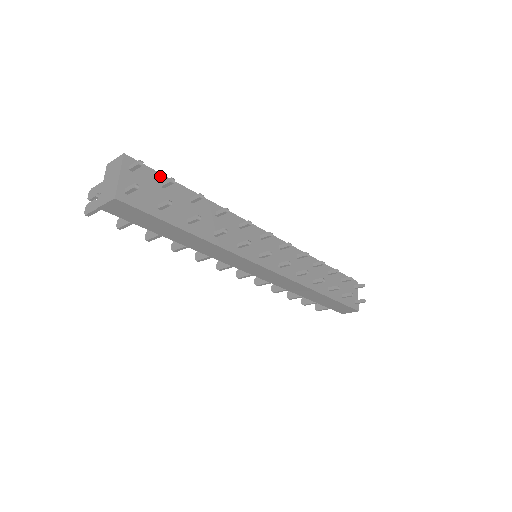
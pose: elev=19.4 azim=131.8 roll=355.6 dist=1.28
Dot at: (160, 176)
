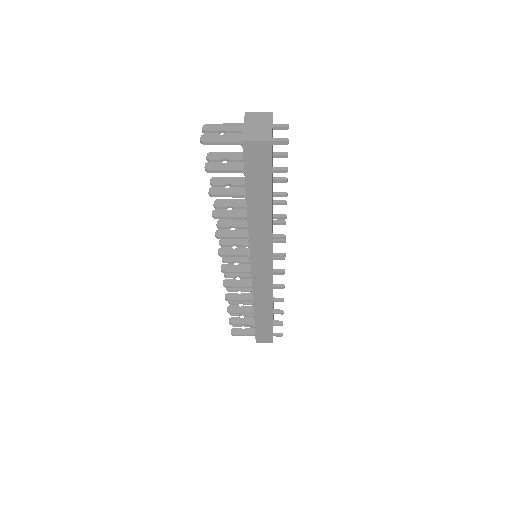
Dot at: occluded
